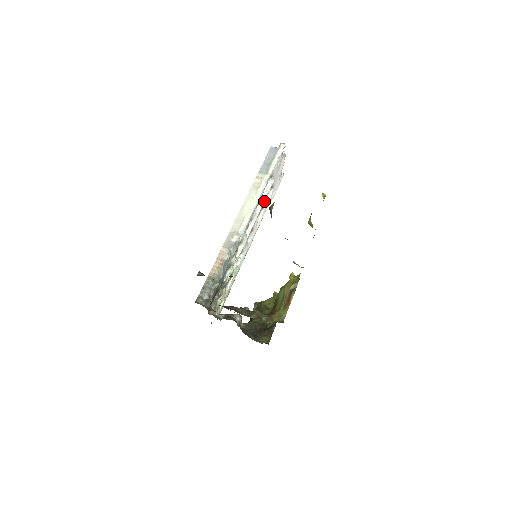
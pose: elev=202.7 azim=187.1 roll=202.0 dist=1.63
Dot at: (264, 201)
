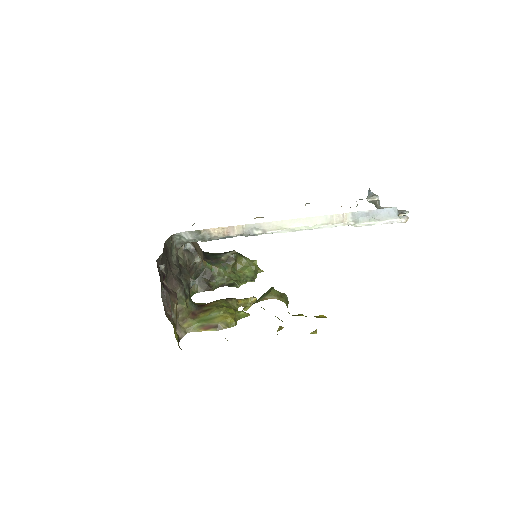
Dot at: occluded
